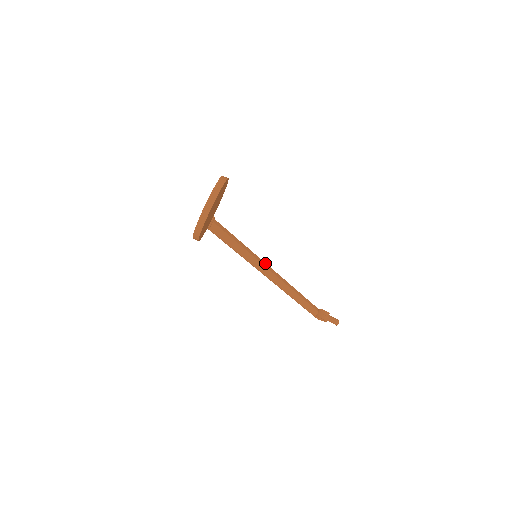
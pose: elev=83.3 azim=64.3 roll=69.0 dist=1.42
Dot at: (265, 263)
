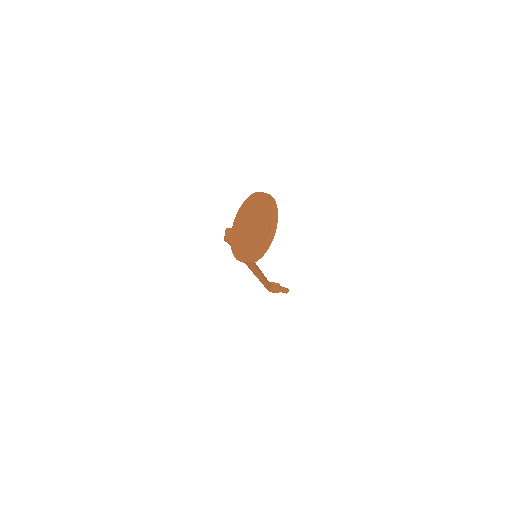
Dot at: occluded
